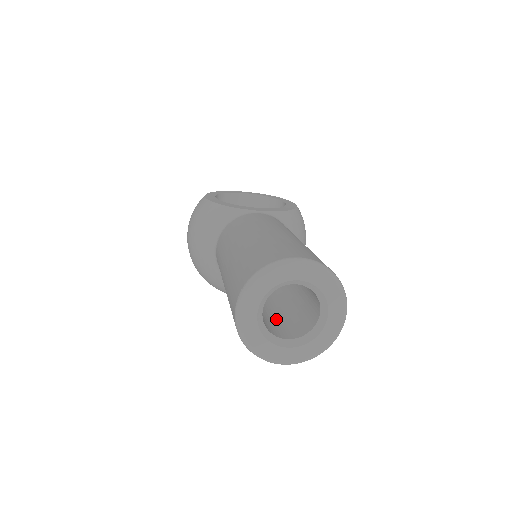
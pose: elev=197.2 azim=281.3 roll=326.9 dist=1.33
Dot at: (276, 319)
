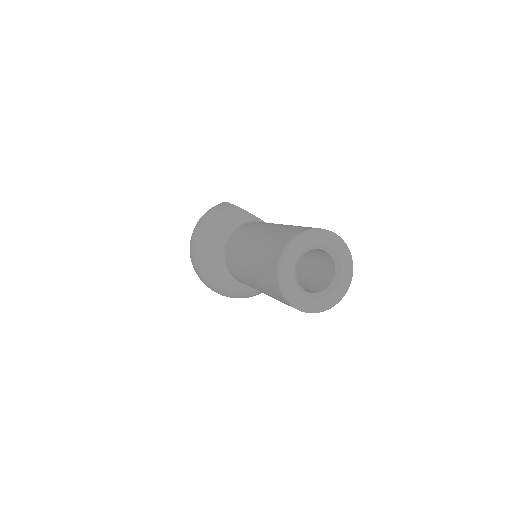
Dot at: occluded
